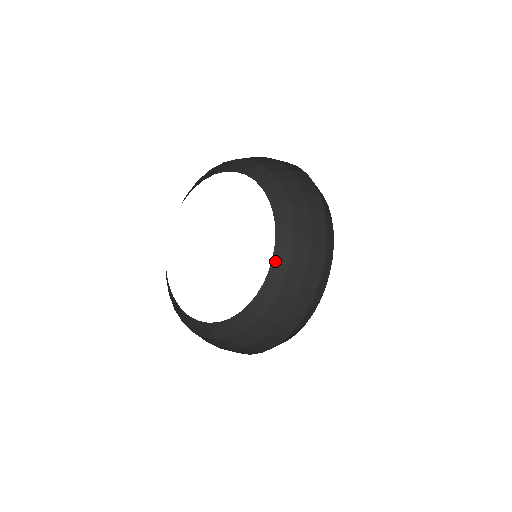
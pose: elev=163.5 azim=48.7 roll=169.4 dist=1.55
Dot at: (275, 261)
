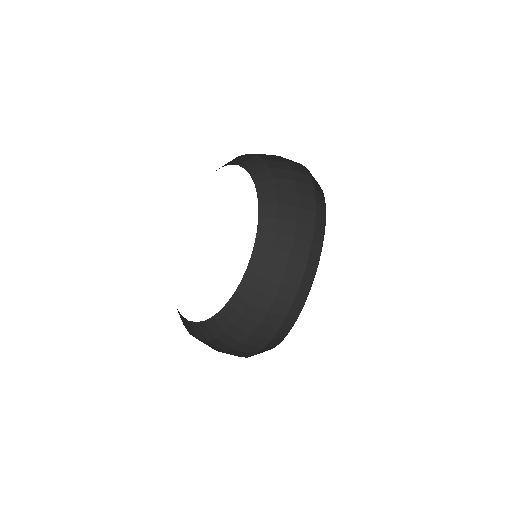
Dot at: (258, 183)
